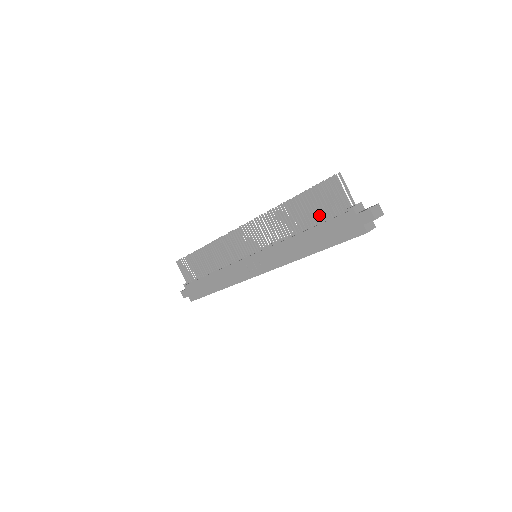
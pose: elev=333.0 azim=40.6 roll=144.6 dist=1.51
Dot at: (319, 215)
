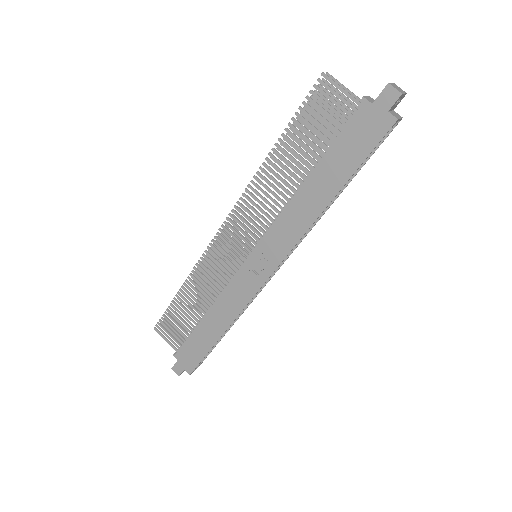
Dot at: (321, 141)
